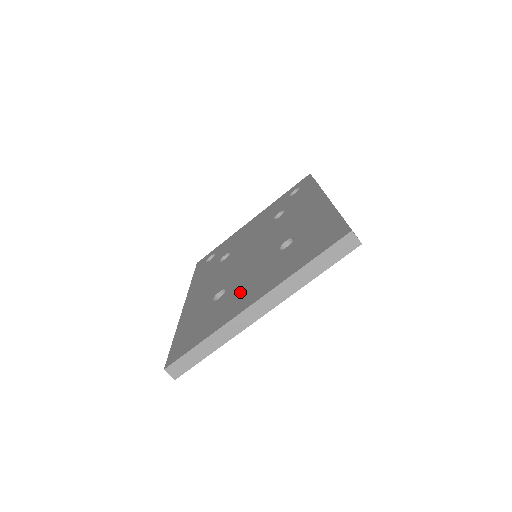
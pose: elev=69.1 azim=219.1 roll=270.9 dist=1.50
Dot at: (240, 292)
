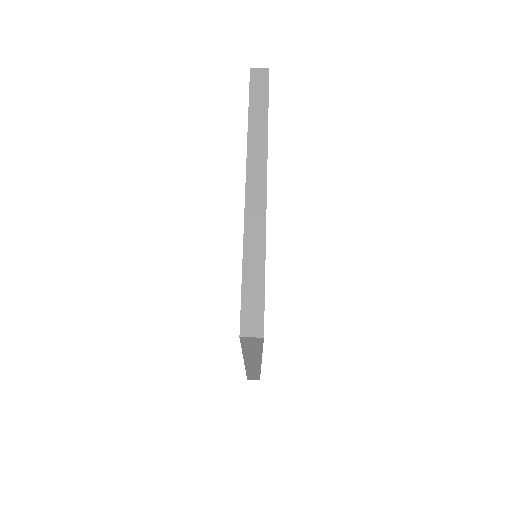
Dot at: occluded
